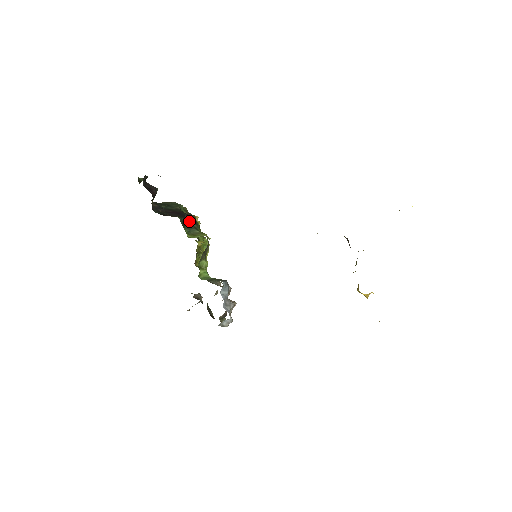
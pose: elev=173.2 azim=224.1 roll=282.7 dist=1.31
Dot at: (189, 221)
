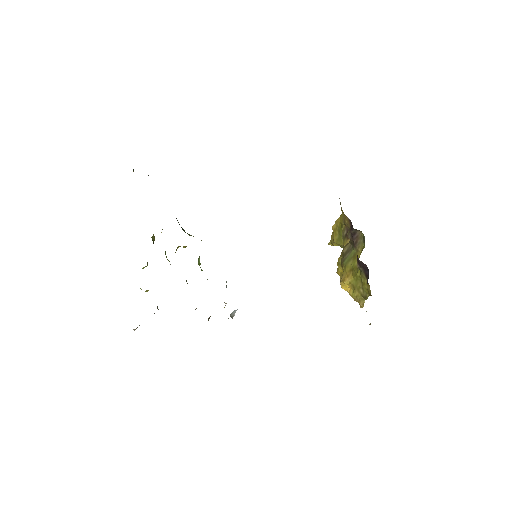
Dot at: (178, 222)
